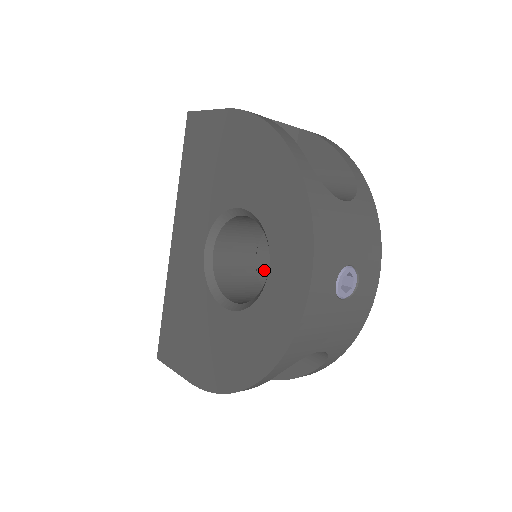
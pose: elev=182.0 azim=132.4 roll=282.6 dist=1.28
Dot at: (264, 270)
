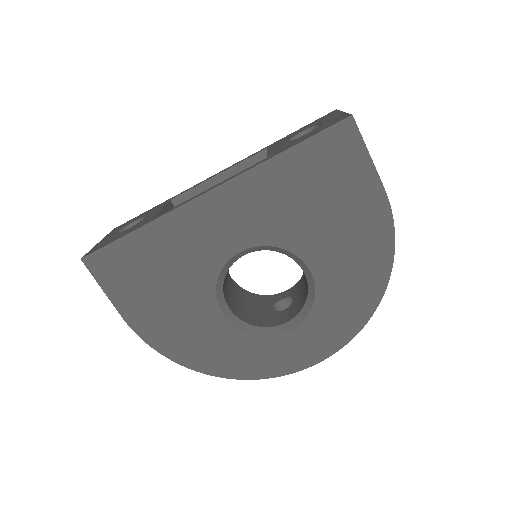
Dot at: occluded
